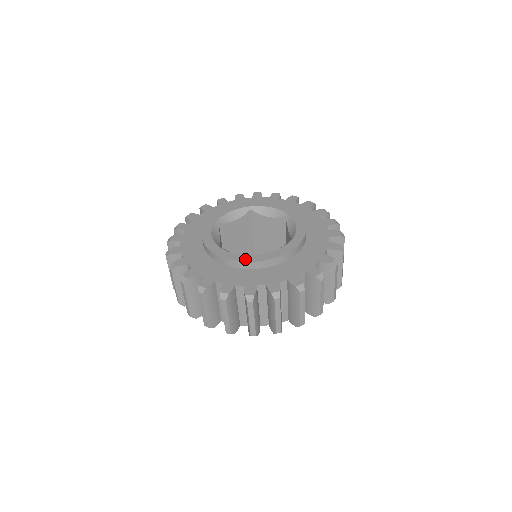
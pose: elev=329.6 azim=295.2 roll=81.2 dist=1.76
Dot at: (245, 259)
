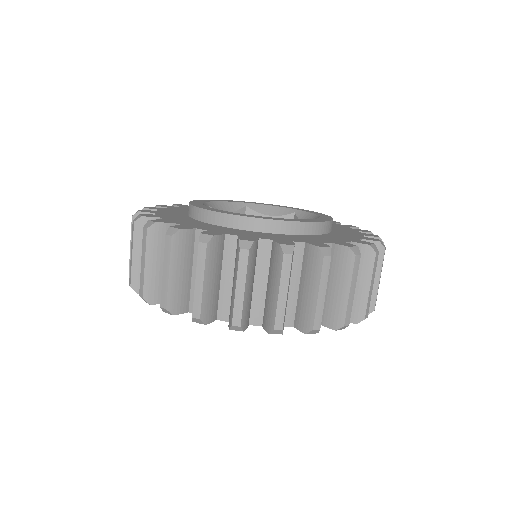
Dot at: (201, 206)
